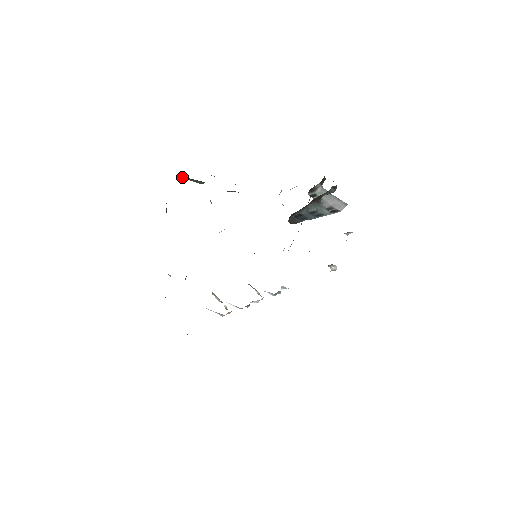
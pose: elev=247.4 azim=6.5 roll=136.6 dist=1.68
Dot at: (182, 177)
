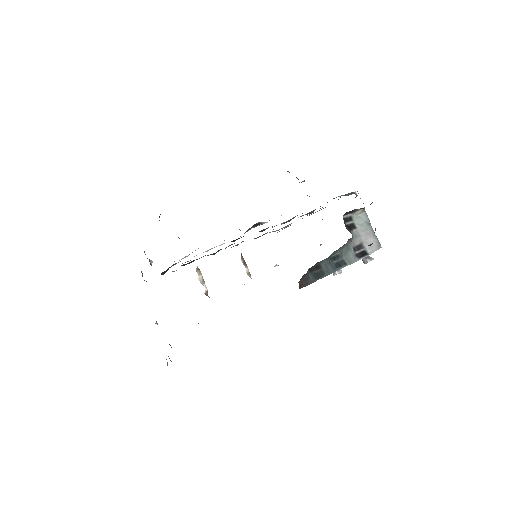
Dot at: occluded
